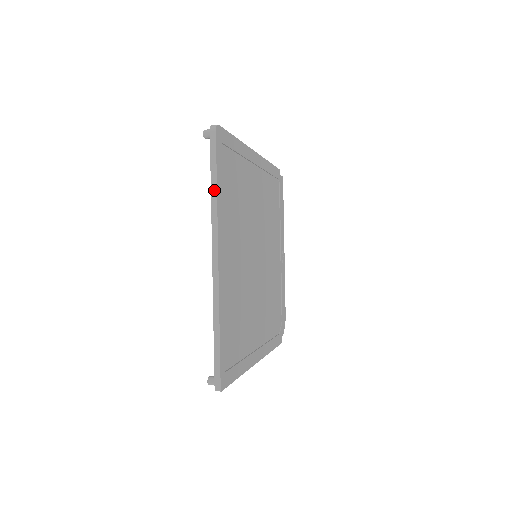
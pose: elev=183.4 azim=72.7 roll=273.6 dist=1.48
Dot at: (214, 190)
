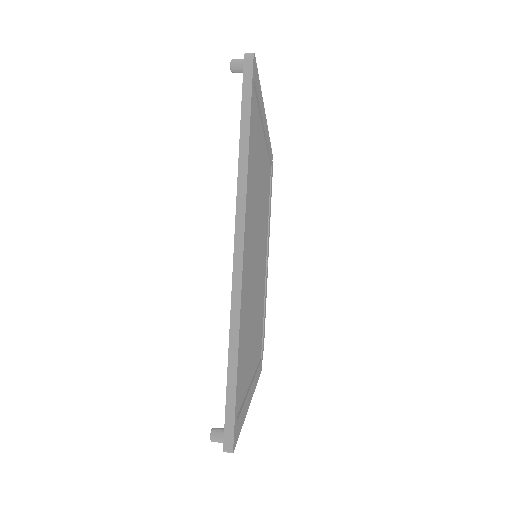
Dot at: (244, 147)
